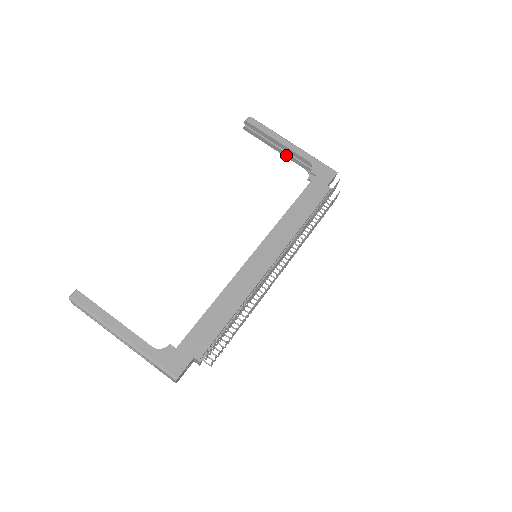
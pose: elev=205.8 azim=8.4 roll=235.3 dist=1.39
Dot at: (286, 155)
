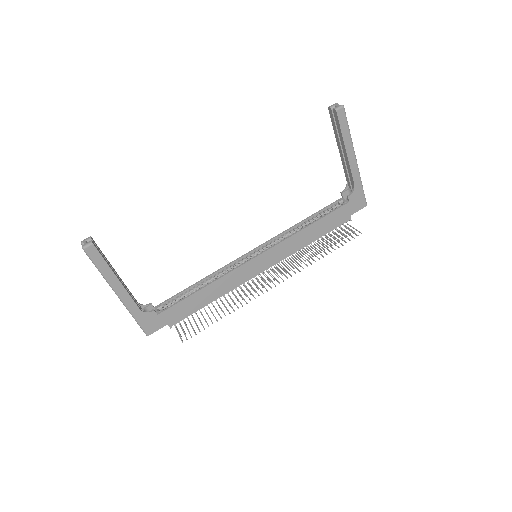
Dot at: (343, 160)
